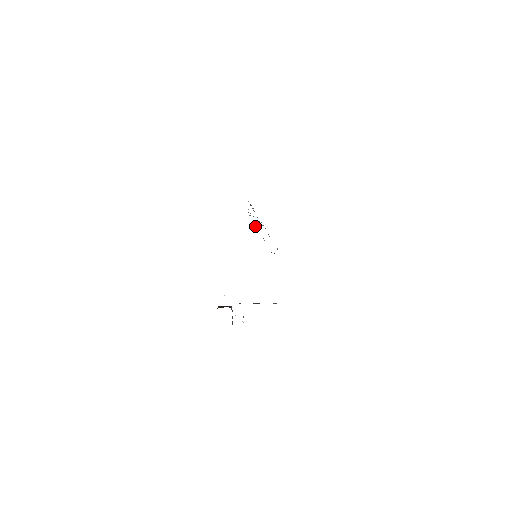
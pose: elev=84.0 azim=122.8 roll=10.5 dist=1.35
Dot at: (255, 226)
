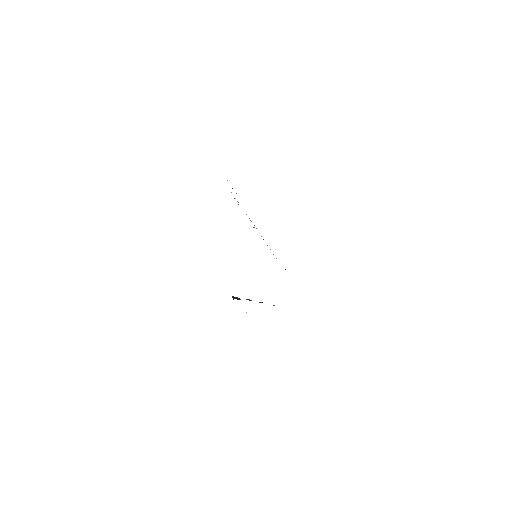
Dot at: occluded
